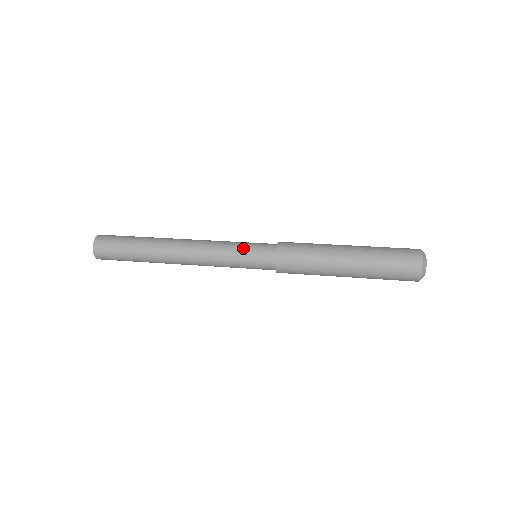
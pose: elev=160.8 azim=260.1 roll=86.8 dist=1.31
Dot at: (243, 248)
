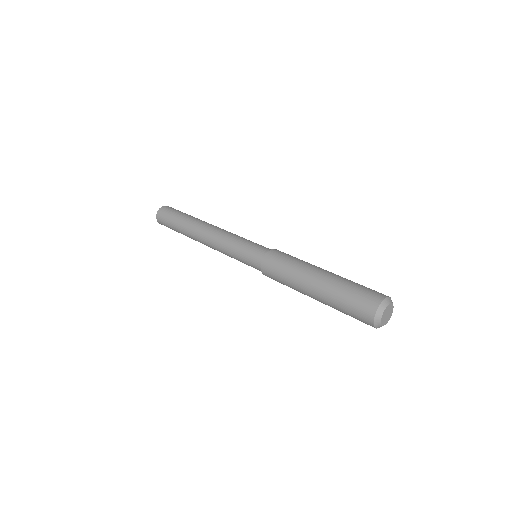
Dot at: (240, 255)
